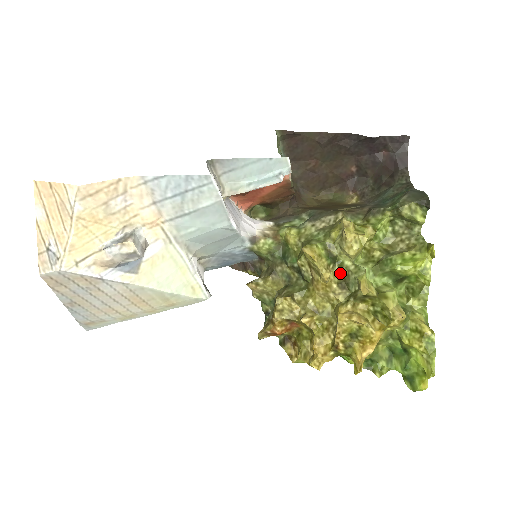
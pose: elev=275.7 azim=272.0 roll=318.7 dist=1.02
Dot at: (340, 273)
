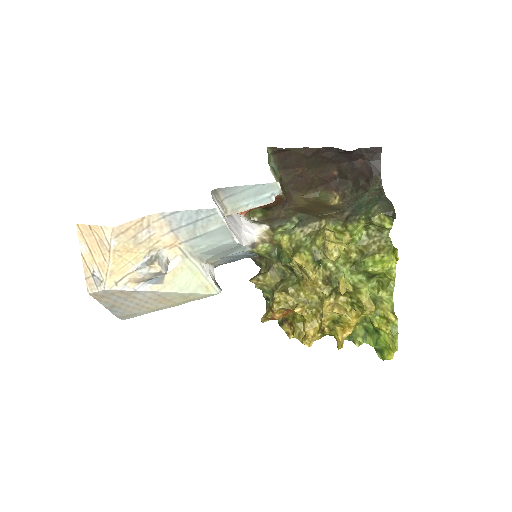
Dot at: (324, 272)
